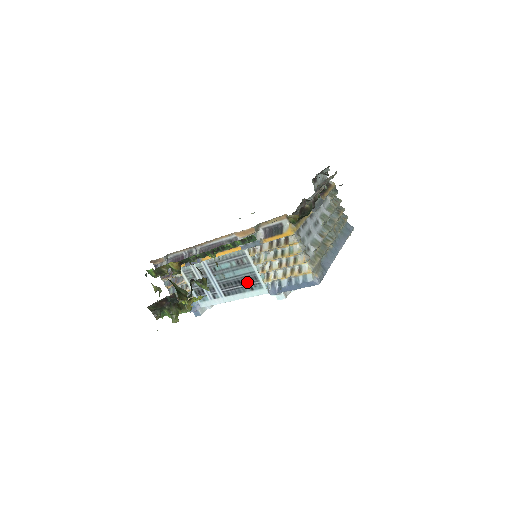
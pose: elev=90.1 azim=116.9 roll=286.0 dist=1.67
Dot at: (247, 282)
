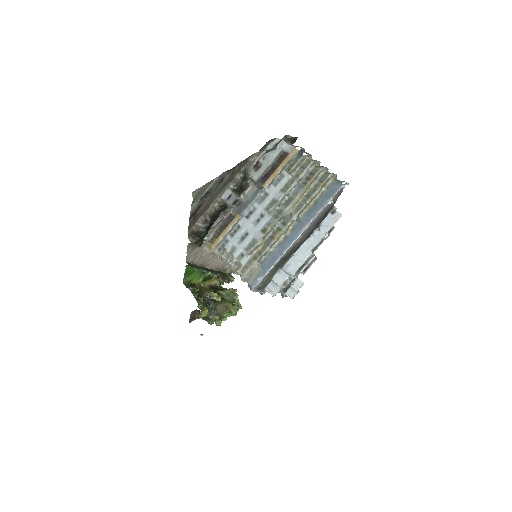
Dot at: occluded
